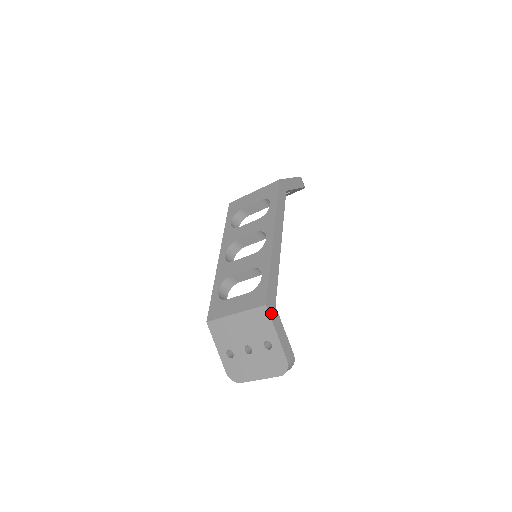
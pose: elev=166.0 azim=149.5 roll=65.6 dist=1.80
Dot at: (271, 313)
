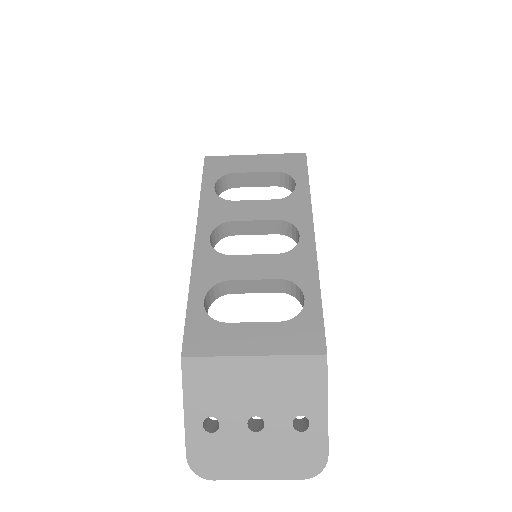
Dot at: (326, 369)
